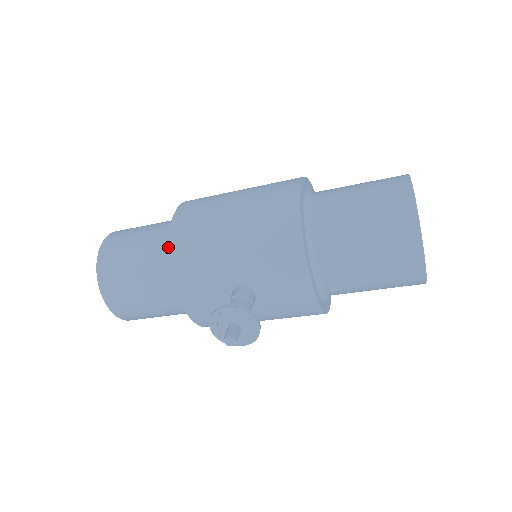
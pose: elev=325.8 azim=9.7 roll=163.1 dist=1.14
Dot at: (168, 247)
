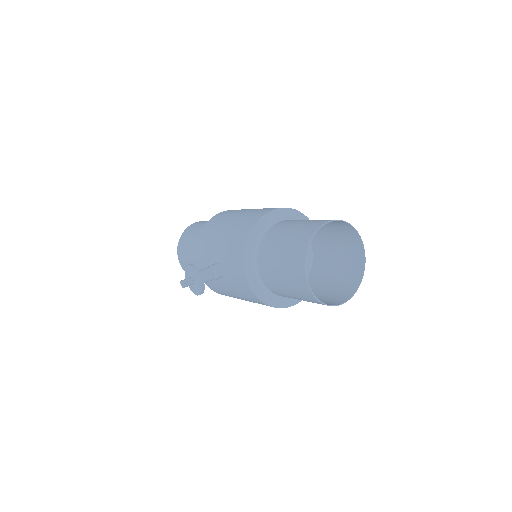
Dot at: (201, 230)
